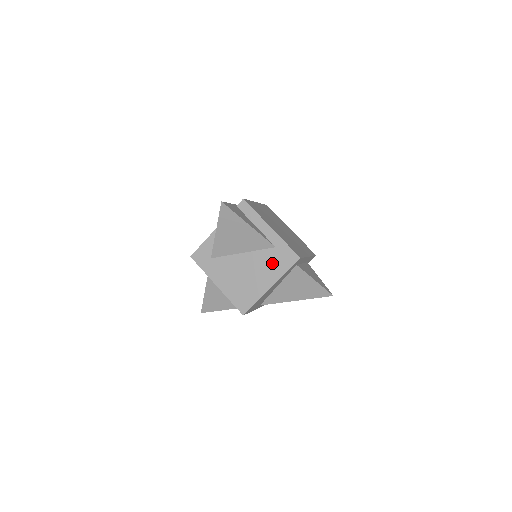
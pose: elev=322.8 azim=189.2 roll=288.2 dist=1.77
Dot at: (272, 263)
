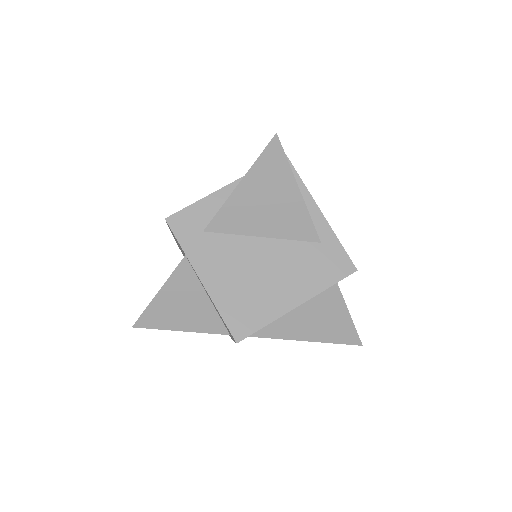
Dot at: (309, 266)
